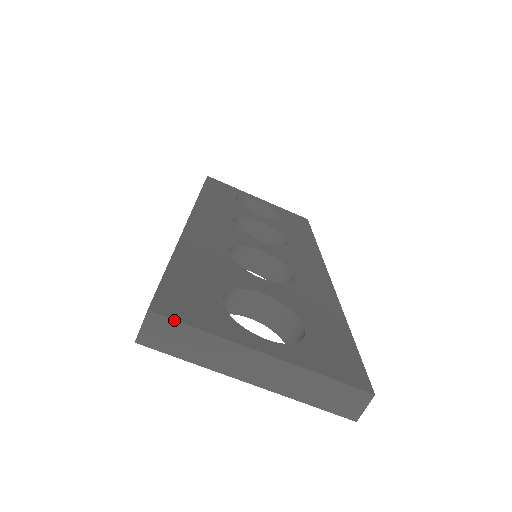
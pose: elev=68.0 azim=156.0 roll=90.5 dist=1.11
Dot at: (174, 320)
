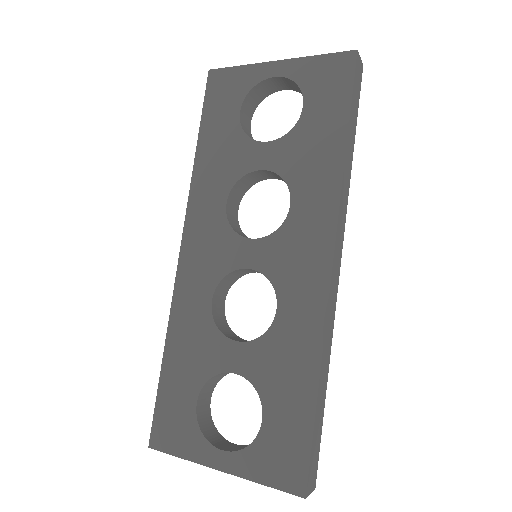
Dot at: (163, 452)
